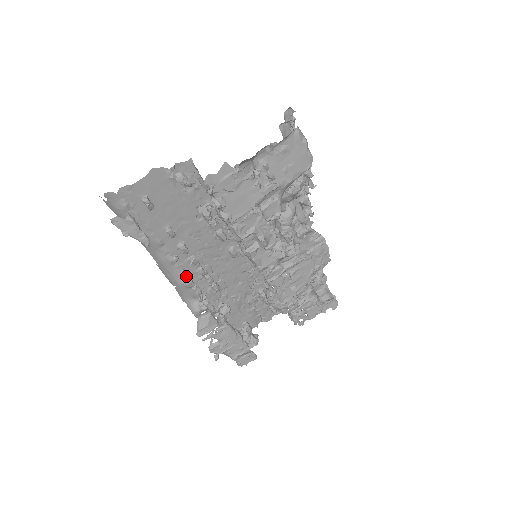
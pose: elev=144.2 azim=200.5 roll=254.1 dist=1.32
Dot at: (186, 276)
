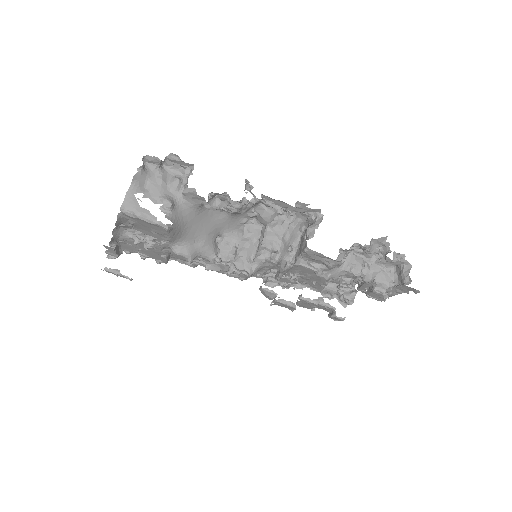
Dot at: occluded
